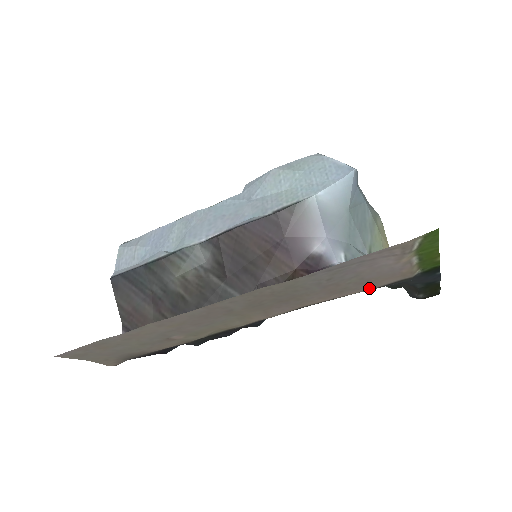
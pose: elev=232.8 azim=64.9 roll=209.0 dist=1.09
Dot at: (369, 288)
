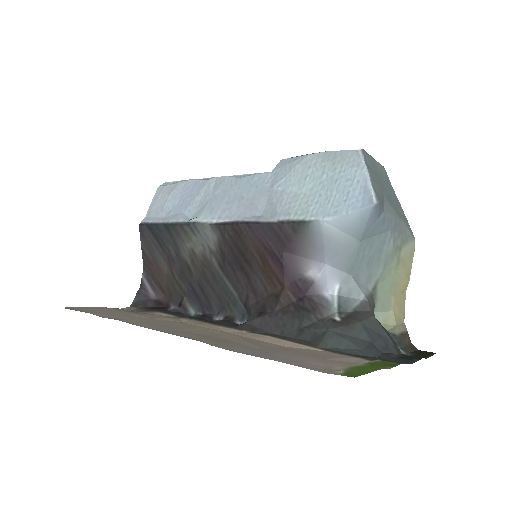
Dot at: (326, 352)
